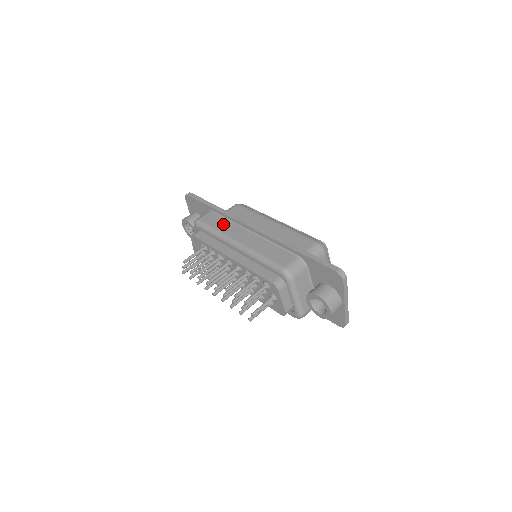
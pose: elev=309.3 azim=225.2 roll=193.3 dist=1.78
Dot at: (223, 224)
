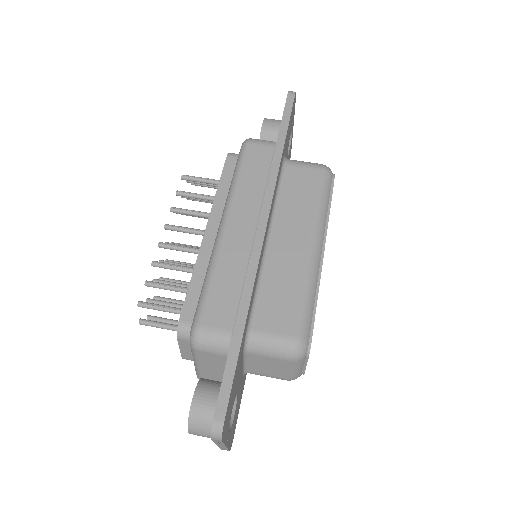
Dot at: (254, 180)
